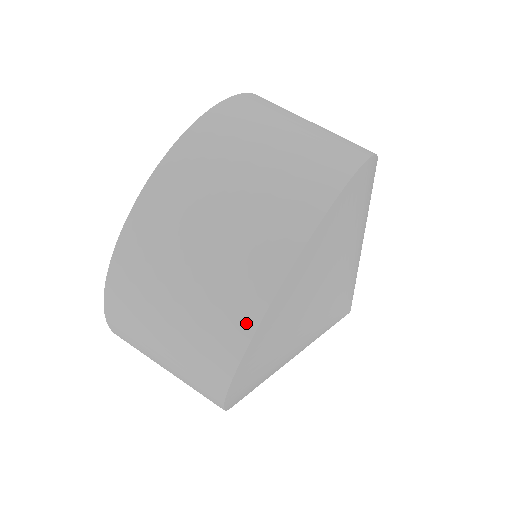
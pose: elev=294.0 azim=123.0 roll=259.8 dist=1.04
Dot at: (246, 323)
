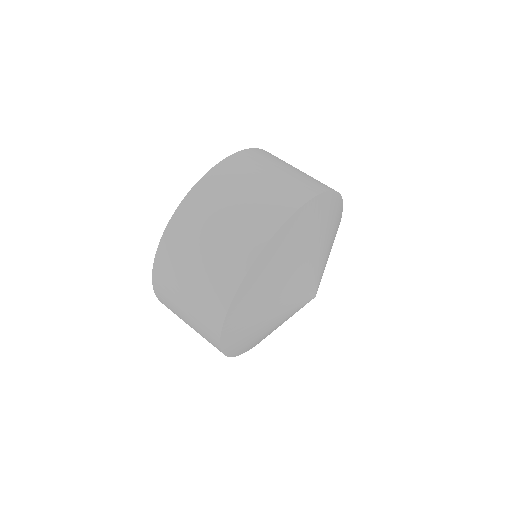
Dot at: (230, 289)
